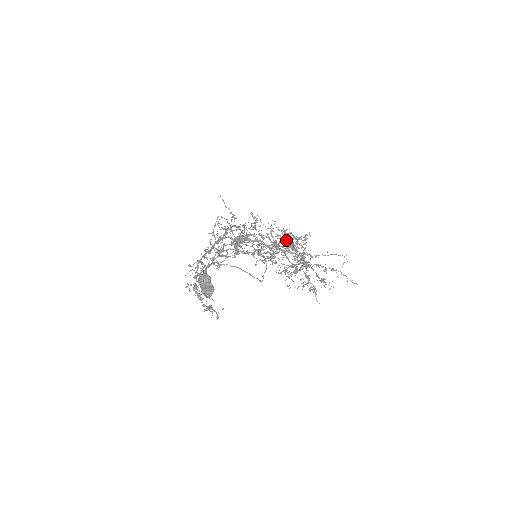
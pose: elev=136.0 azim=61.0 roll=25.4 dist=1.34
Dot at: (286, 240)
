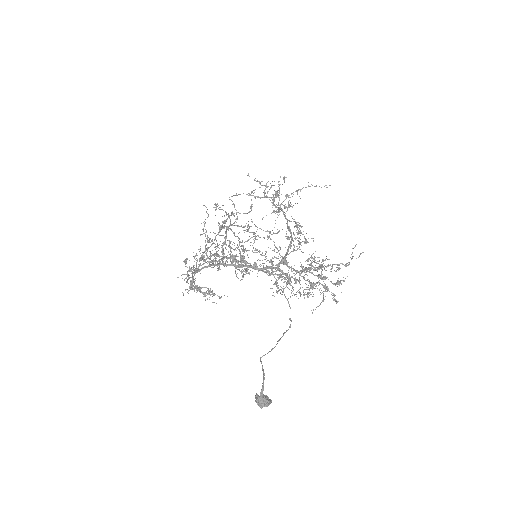
Dot at: occluded
